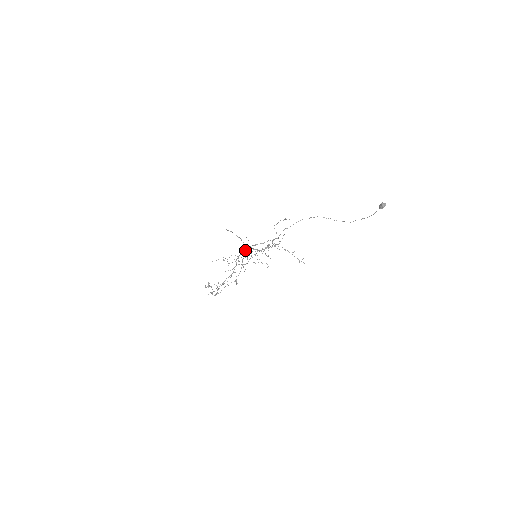
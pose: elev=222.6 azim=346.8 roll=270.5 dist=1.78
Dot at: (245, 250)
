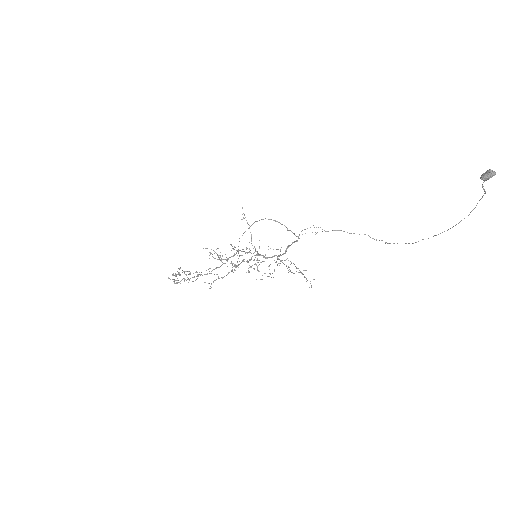
Dot at: occluded
